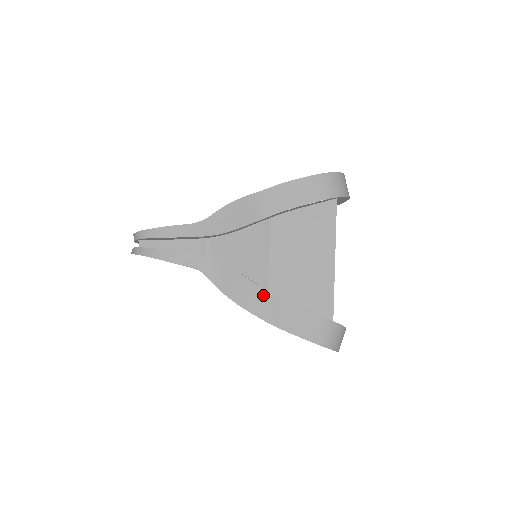
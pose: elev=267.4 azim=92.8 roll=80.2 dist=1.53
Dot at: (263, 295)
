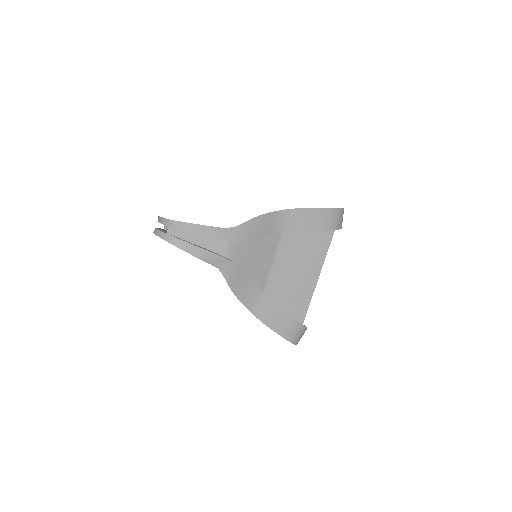
Dot at: (260, 296)
